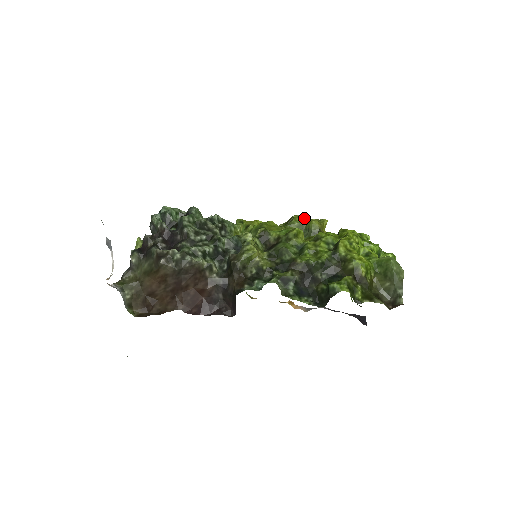
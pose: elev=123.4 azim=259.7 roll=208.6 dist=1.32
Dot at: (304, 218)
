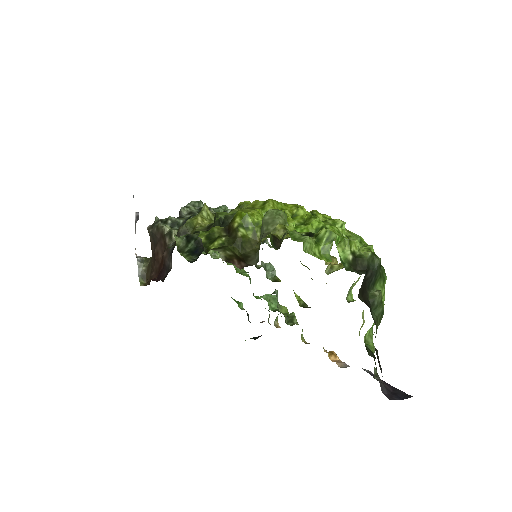
Dot at: occluded
